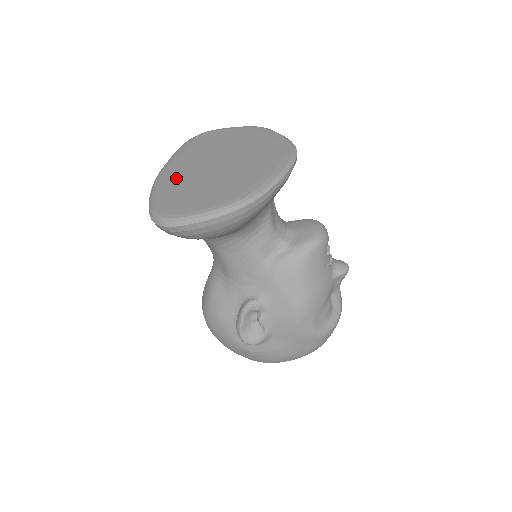
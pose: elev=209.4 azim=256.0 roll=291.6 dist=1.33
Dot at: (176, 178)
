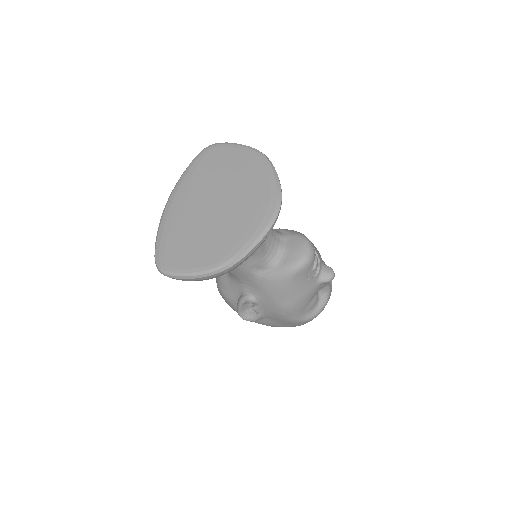
Dot at: (179, 214)
